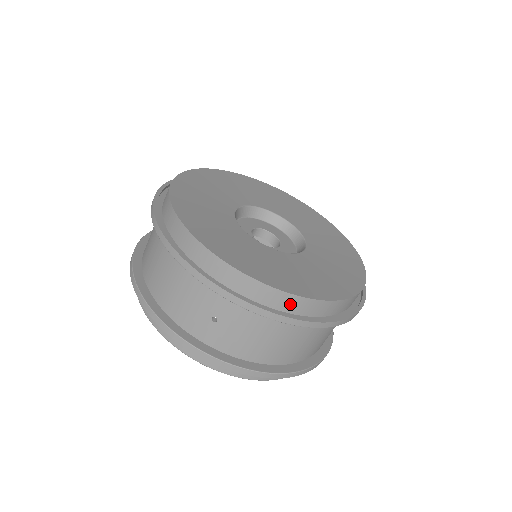
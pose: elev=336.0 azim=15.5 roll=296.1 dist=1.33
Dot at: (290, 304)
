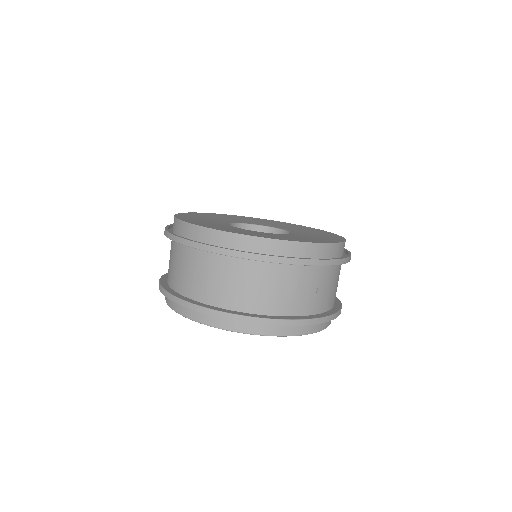
Dot at: (342, 250)
